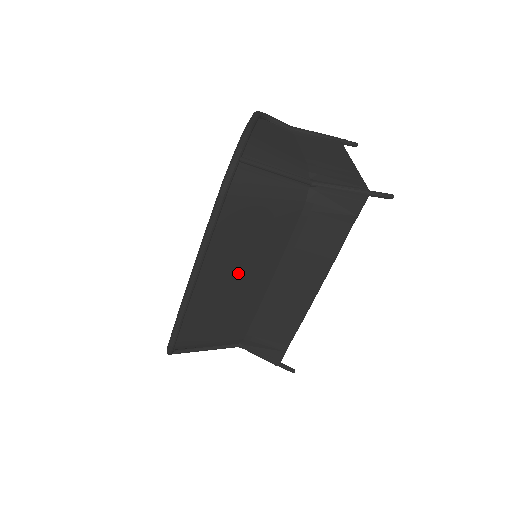
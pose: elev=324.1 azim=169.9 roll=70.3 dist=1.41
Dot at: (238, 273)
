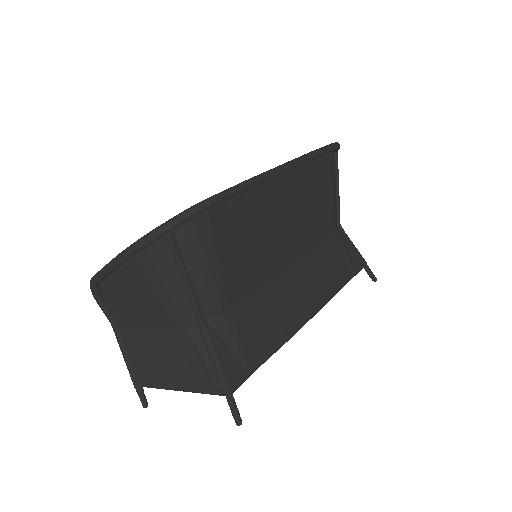
Dot at: (290, 218)
